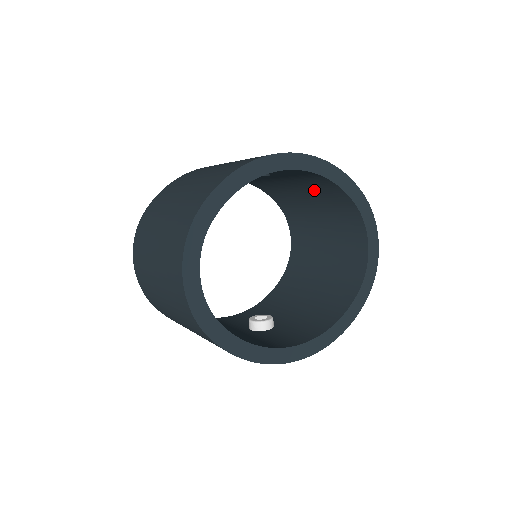
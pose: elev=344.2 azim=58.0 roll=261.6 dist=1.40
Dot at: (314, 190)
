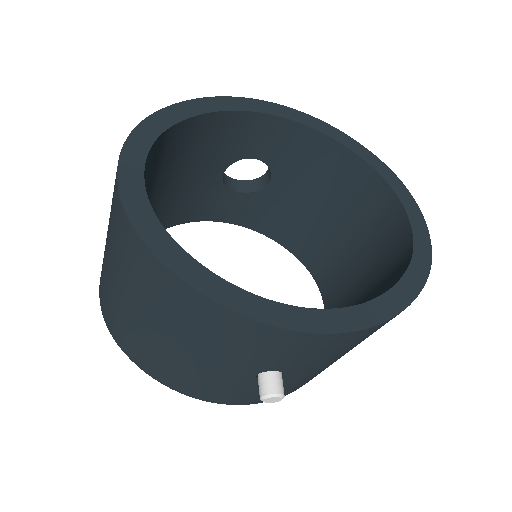
Dot at: (327, 186)
